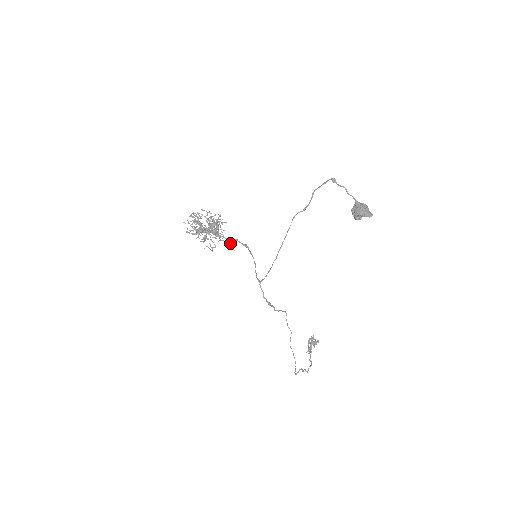
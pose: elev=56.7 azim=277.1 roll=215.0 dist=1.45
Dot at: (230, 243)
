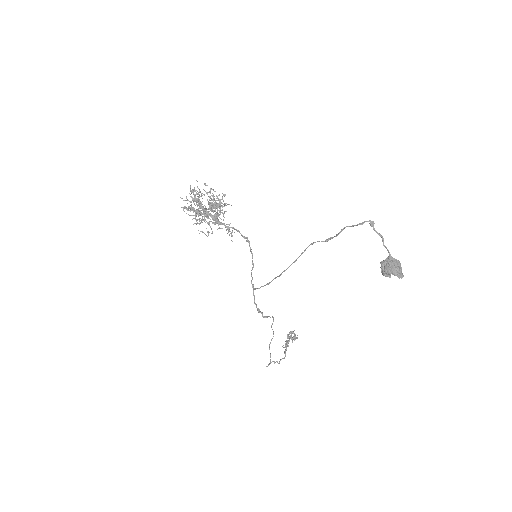
Dot at: (230, 233)
